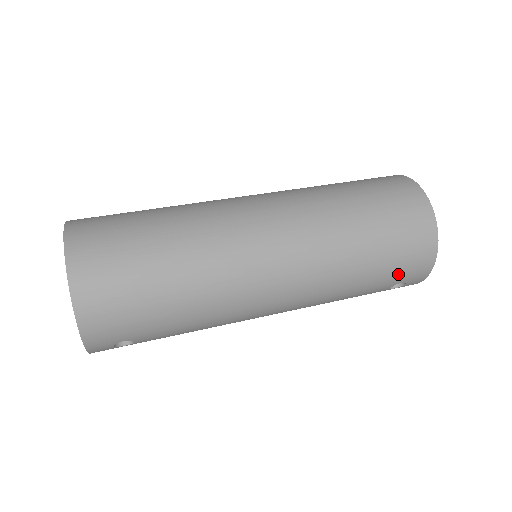
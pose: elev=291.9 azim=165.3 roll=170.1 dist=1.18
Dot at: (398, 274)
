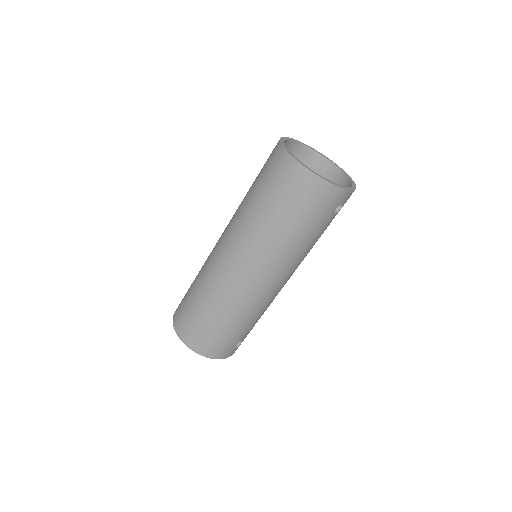
Dot at: (324, 213)
